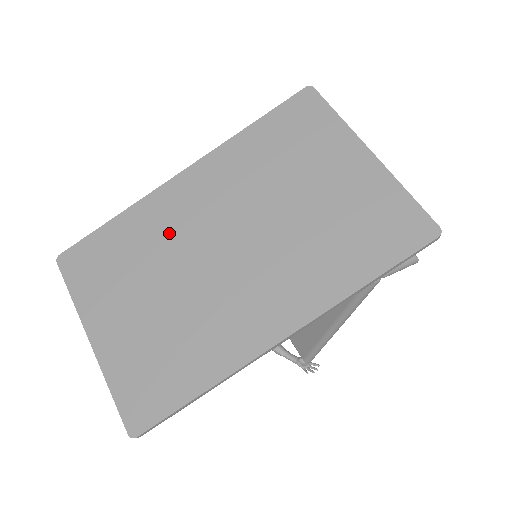
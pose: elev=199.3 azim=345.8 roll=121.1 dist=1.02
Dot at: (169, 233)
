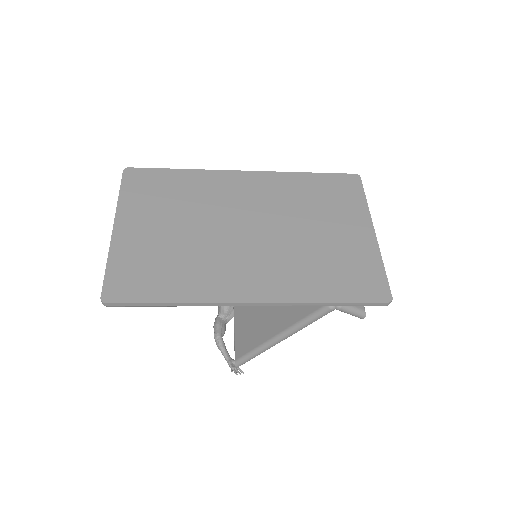
Dot at: (213, 199)
